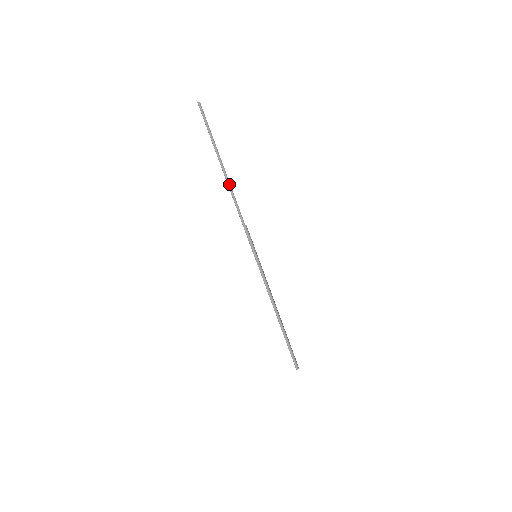
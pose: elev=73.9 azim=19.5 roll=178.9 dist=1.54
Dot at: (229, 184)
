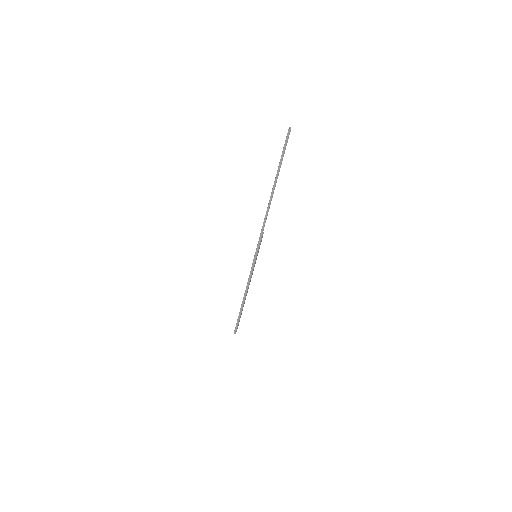
Dot at: occluded
